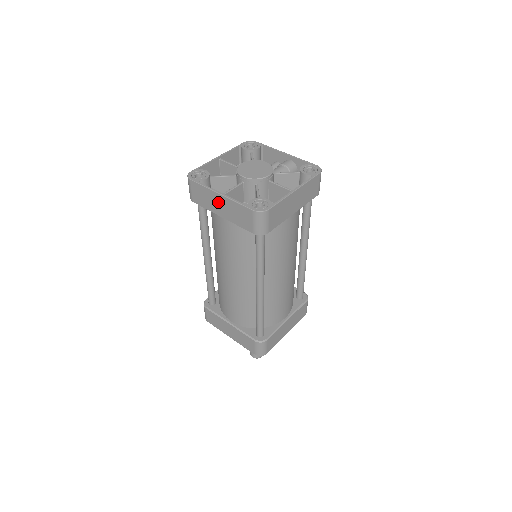
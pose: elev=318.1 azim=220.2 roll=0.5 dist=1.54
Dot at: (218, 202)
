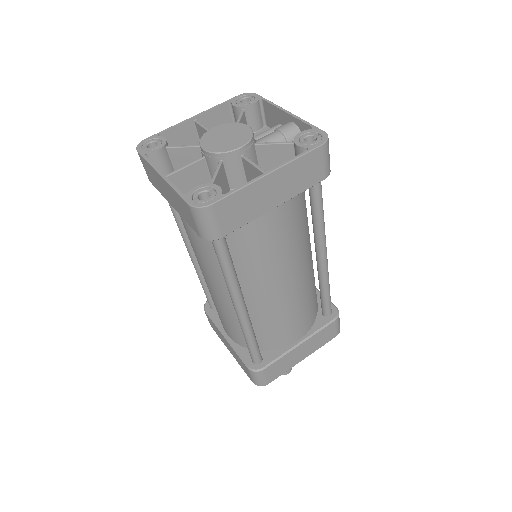
Dot at: (163, 186)
